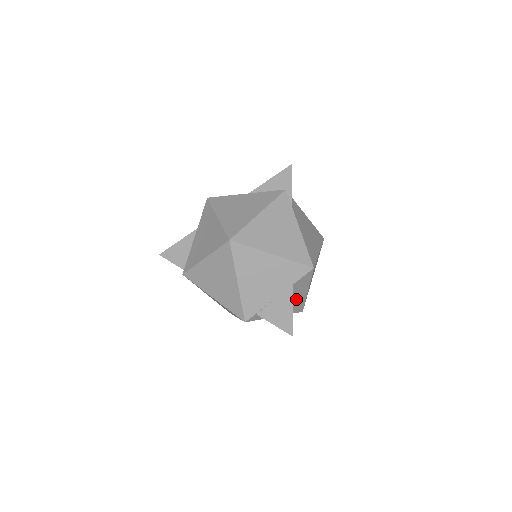
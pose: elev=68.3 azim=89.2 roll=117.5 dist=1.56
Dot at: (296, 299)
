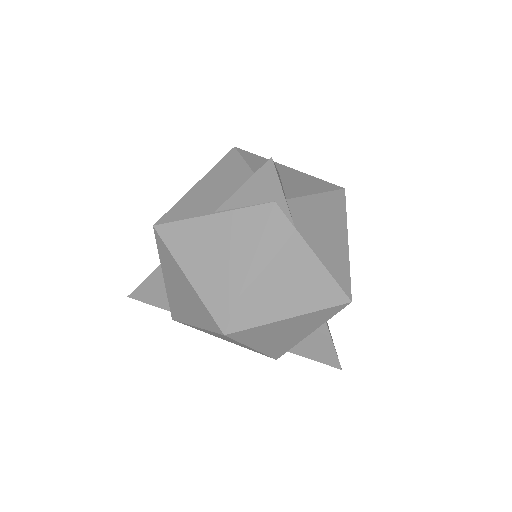
Dot at: occluded
